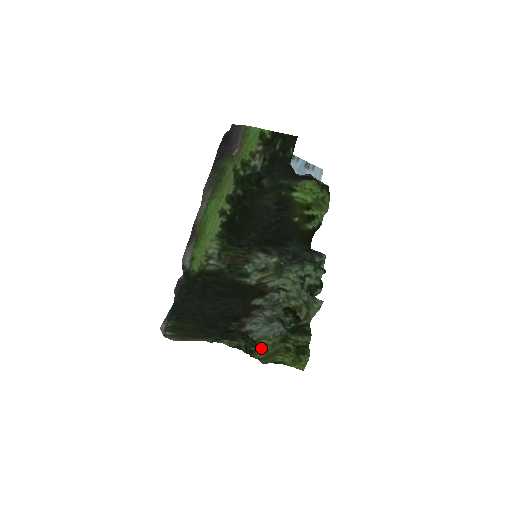
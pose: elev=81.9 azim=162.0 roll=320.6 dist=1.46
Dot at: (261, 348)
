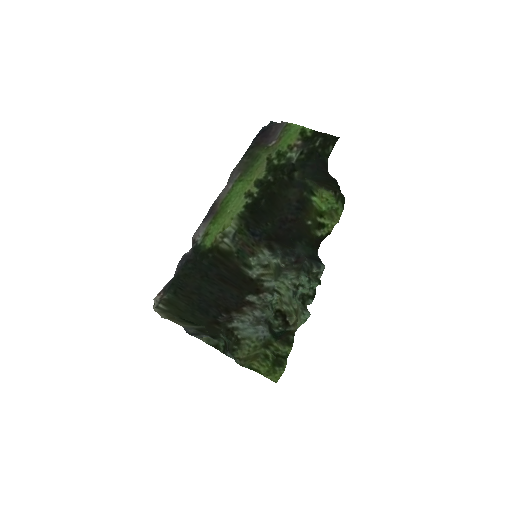
Dot at: (242, 348)
